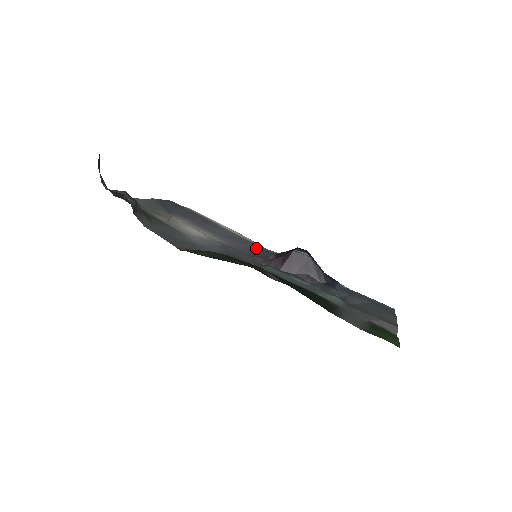
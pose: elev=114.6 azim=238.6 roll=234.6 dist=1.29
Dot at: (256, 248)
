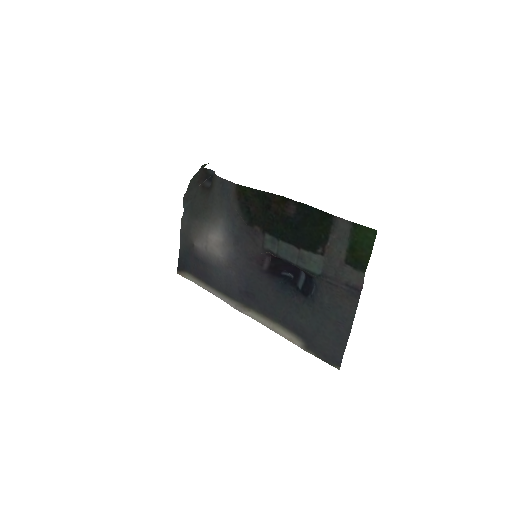
Dot at: (239, 290)
